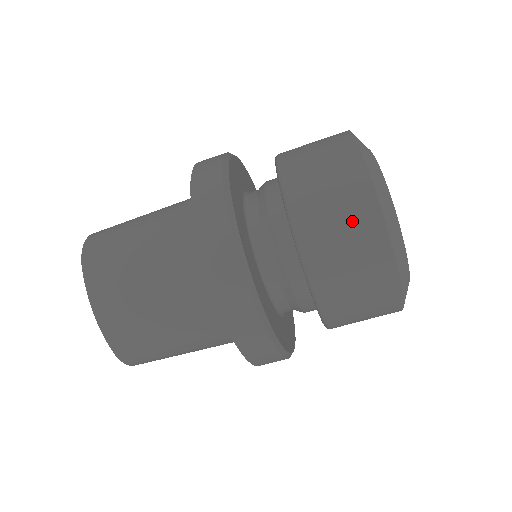
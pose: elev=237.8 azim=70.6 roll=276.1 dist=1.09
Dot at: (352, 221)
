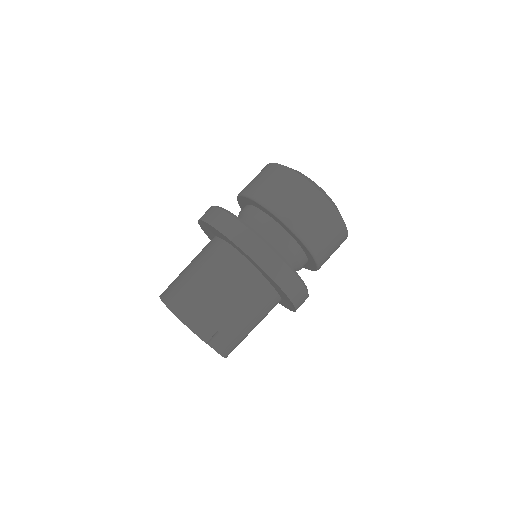
Dot at: occluded
